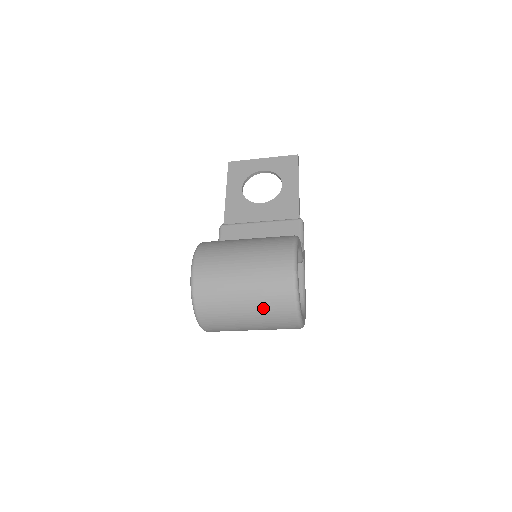
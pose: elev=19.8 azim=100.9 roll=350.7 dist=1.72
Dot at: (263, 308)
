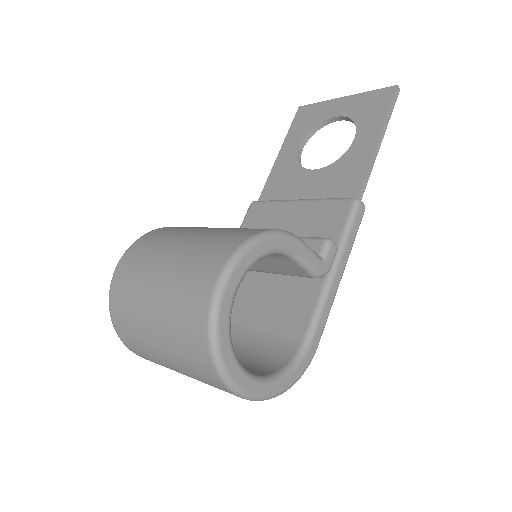
Dot at: (177, 352)
